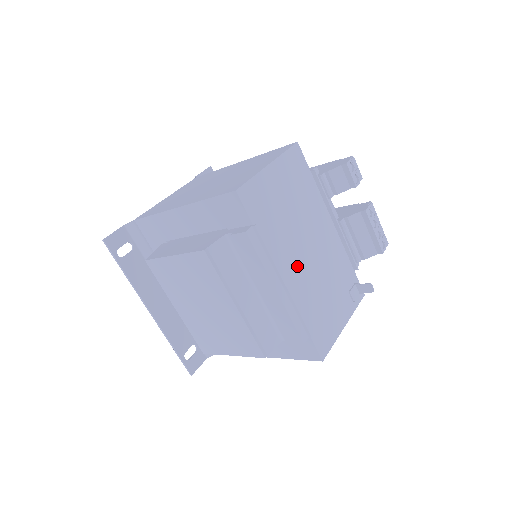
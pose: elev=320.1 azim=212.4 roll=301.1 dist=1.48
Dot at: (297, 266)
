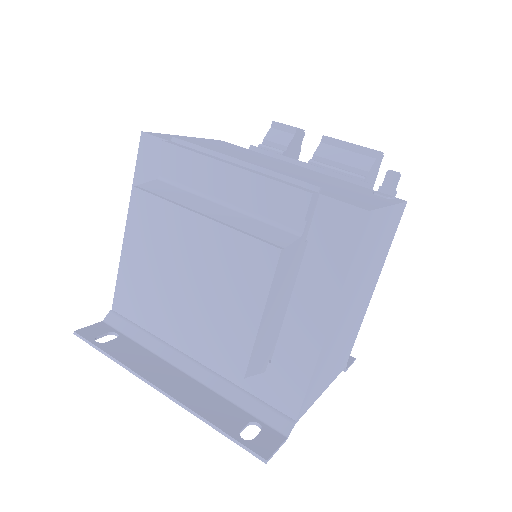
Dot at: occluded
